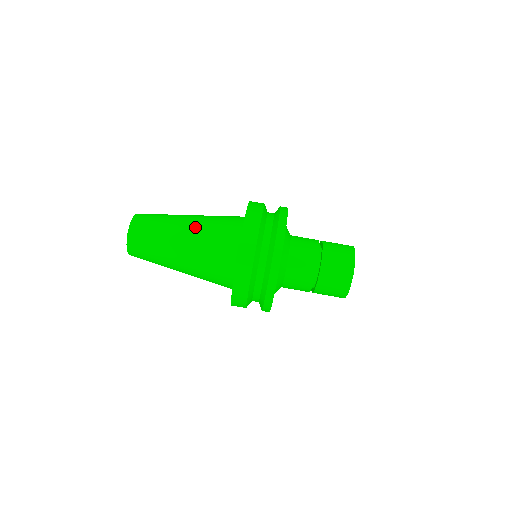
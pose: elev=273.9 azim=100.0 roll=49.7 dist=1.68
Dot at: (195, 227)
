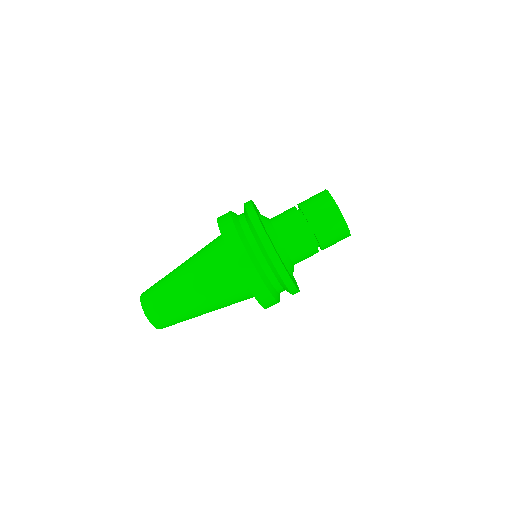
Dot at: (191, 272)
